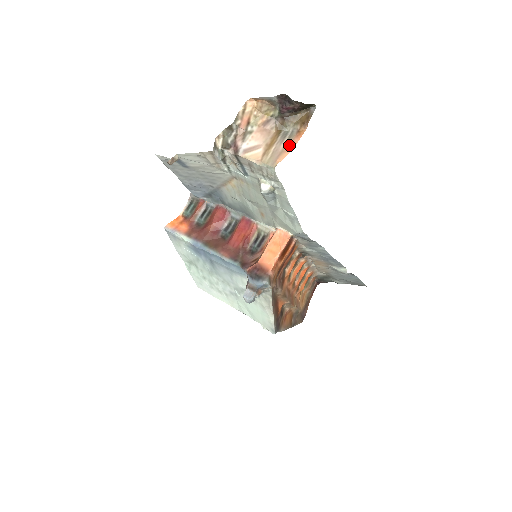
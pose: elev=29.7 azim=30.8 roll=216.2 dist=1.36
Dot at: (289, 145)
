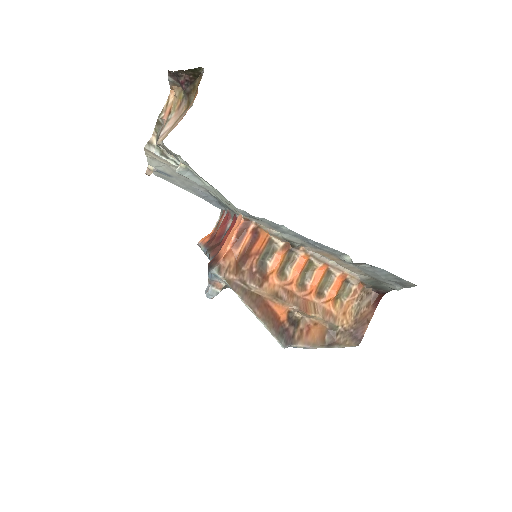
Dot at: (183, 116)
